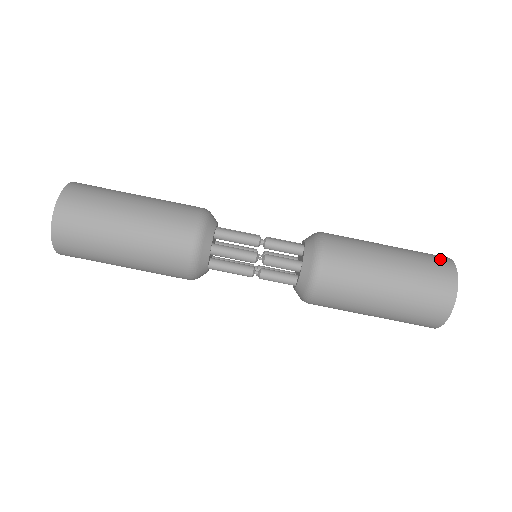
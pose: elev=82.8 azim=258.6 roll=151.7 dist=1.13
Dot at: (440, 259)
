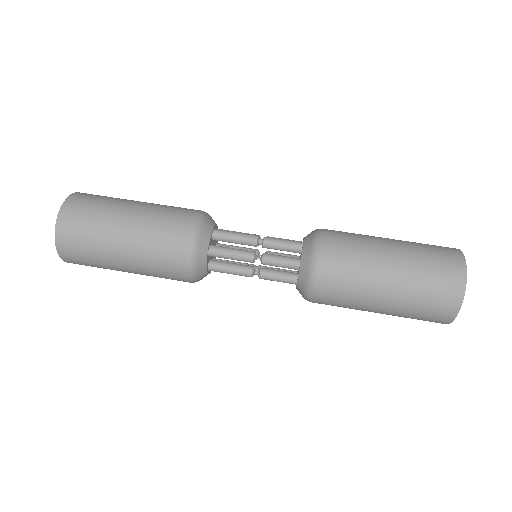
Dot at: (447, 250)
